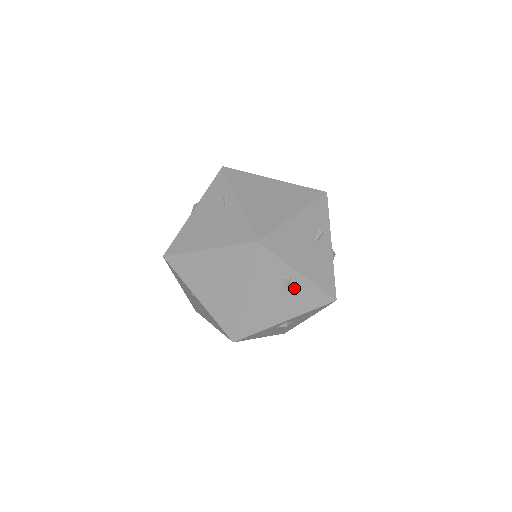
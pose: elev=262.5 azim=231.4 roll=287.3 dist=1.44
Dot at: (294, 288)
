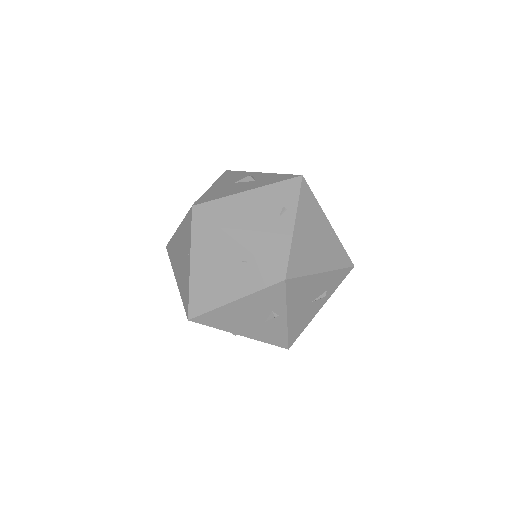
Dot at: (272, 323)
